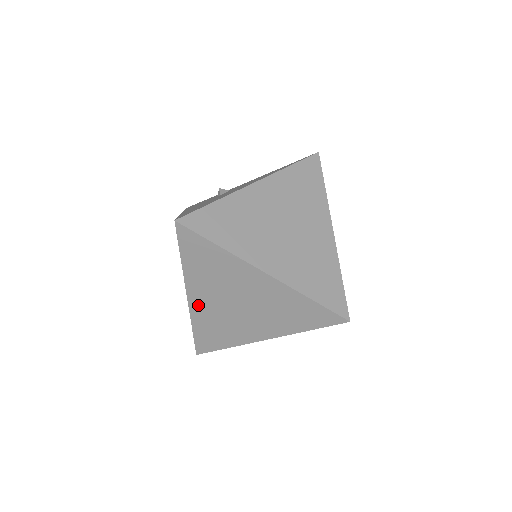
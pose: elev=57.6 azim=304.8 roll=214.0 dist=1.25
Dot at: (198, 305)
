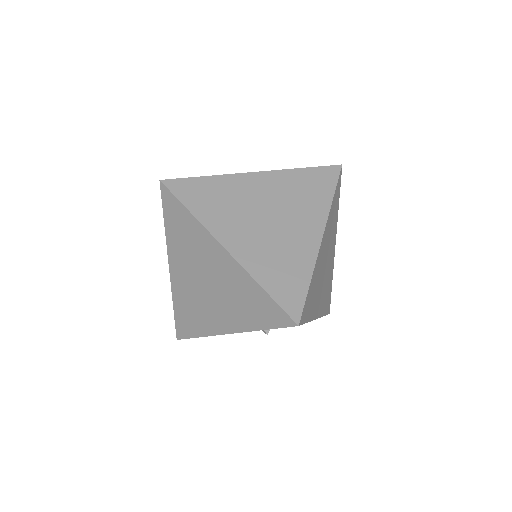
Dot at: (177, 279)
